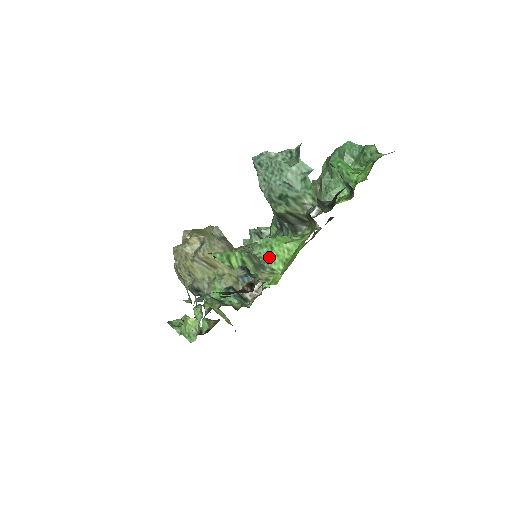
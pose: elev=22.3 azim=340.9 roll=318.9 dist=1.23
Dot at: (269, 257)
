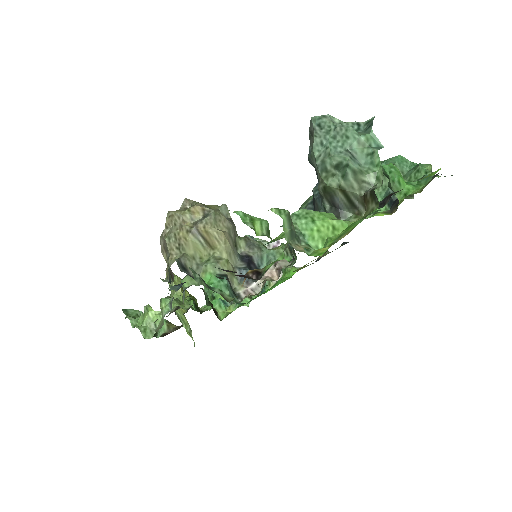
Dot at: (307, 230)
